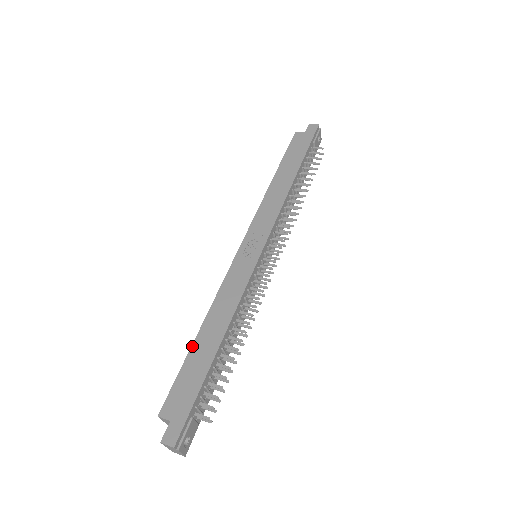
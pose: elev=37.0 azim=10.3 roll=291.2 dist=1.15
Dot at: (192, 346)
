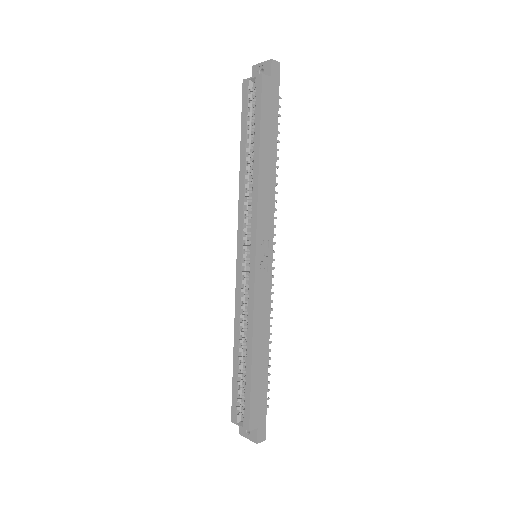
Dot at: (252, 370)
